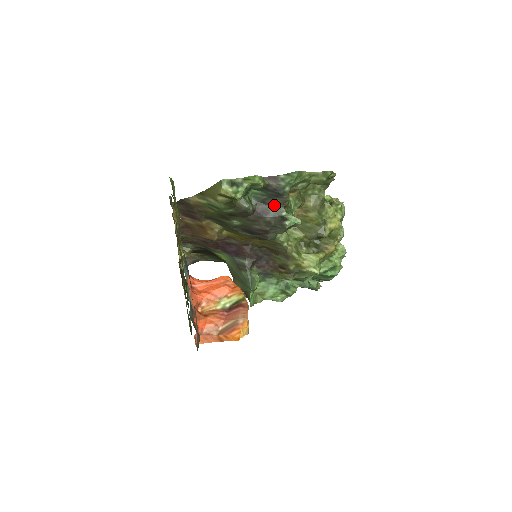
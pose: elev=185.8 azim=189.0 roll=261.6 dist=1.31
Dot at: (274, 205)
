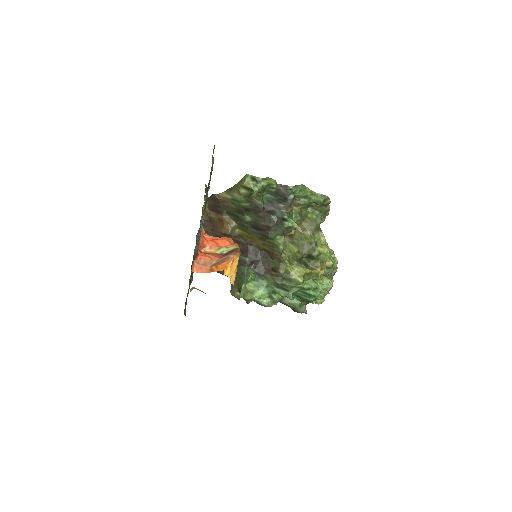
Dot at: (280, 208)
